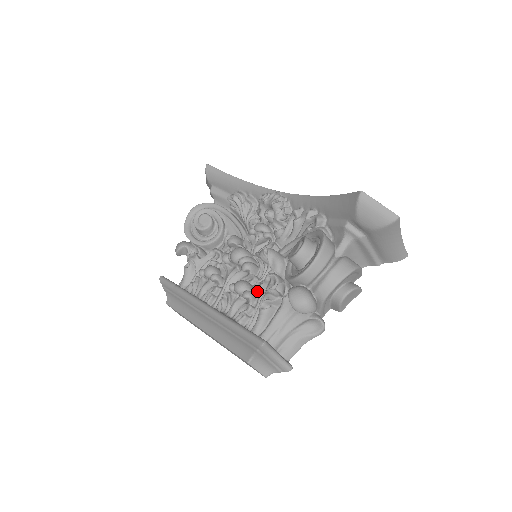
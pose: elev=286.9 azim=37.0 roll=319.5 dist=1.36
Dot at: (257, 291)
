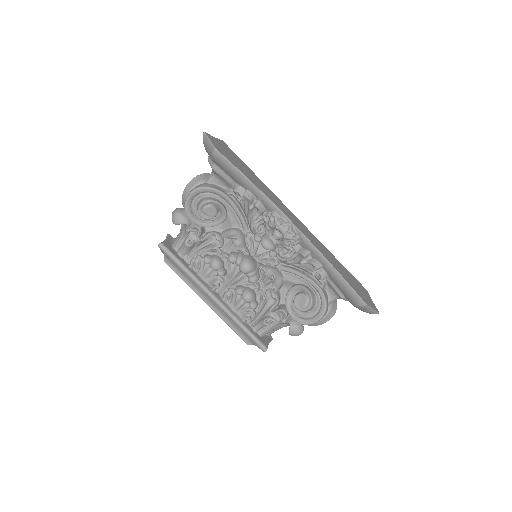
Dot at: (258, 298)
